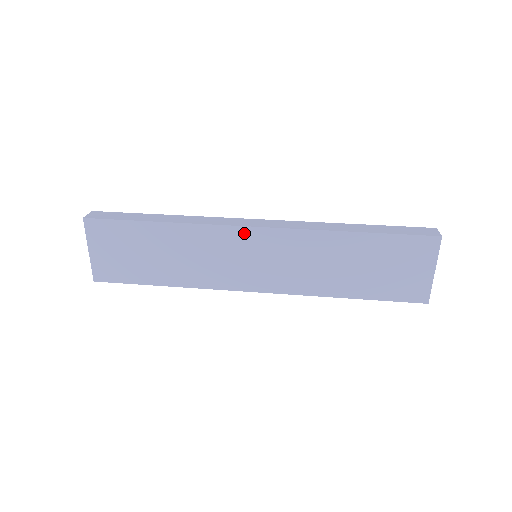
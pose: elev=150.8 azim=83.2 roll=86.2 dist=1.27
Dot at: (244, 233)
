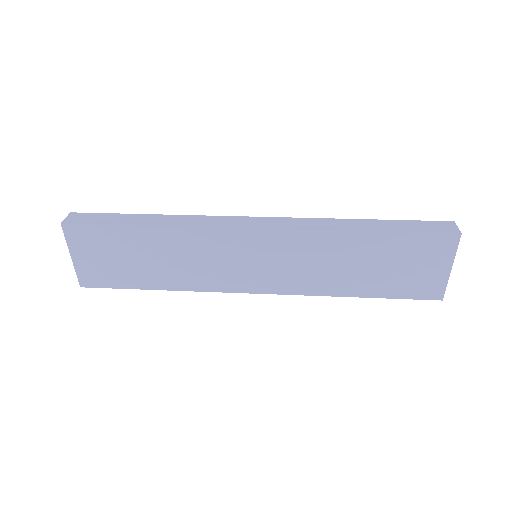
Dot at: (242, 235)
